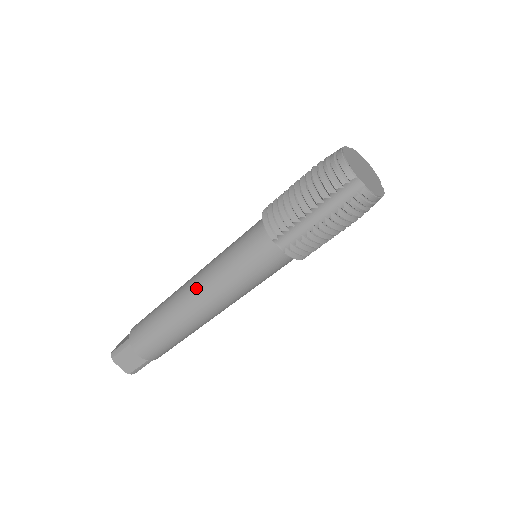
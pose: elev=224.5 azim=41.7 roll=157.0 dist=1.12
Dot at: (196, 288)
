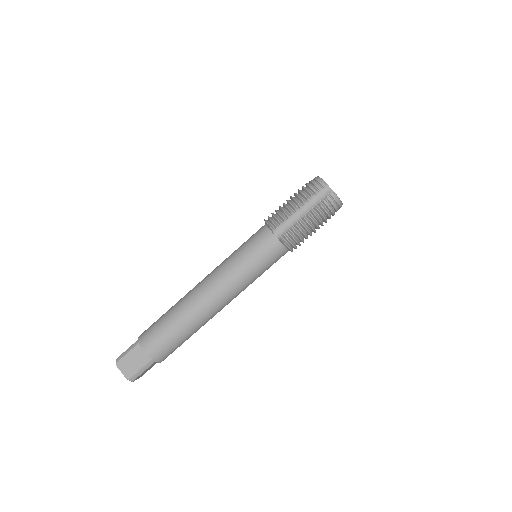
Dot at: (209, 279)
